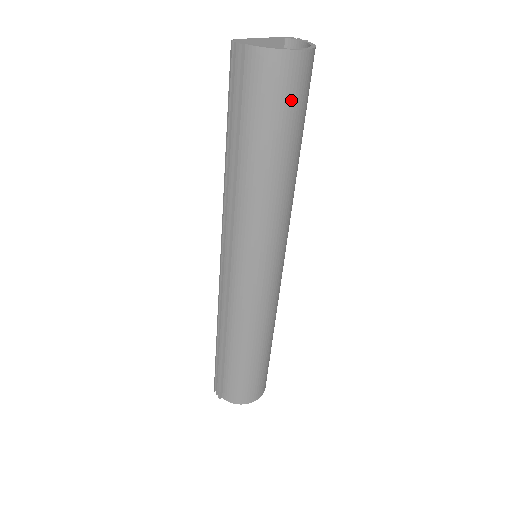
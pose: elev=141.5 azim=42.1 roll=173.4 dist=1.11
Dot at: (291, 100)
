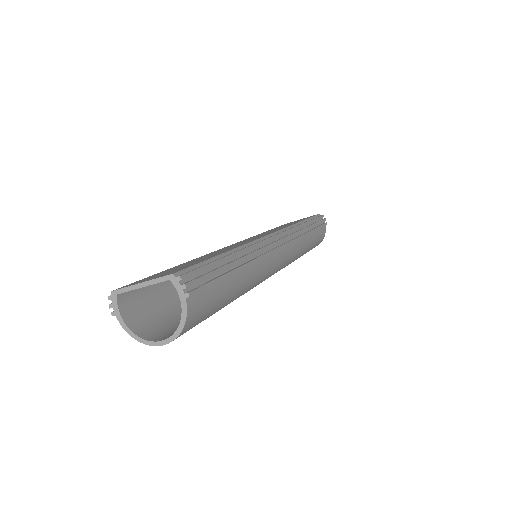
Dot at: occluded
